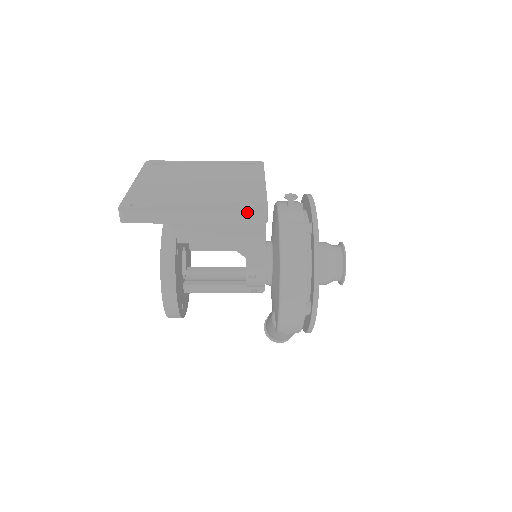
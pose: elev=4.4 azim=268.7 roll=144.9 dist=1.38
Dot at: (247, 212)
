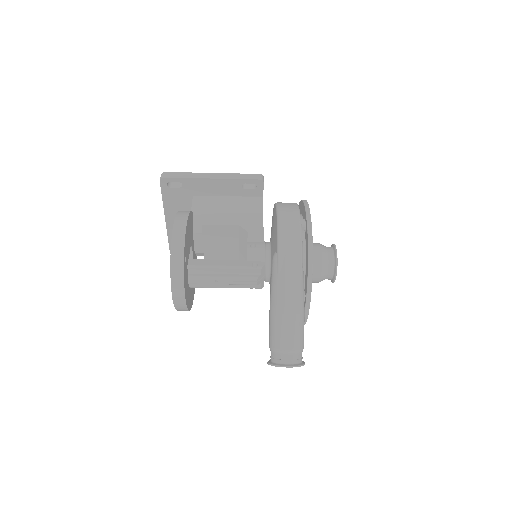
Dot at: (249, 175)
